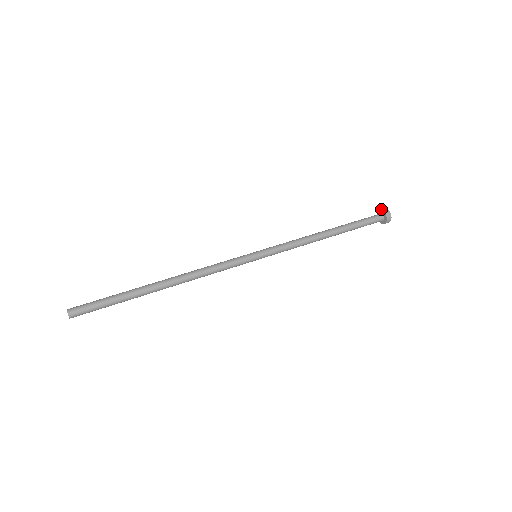
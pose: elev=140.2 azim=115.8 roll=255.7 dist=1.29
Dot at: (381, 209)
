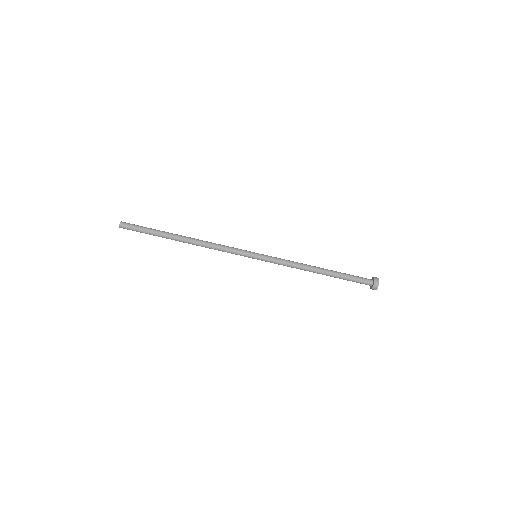
Dot at: (375, 284)
